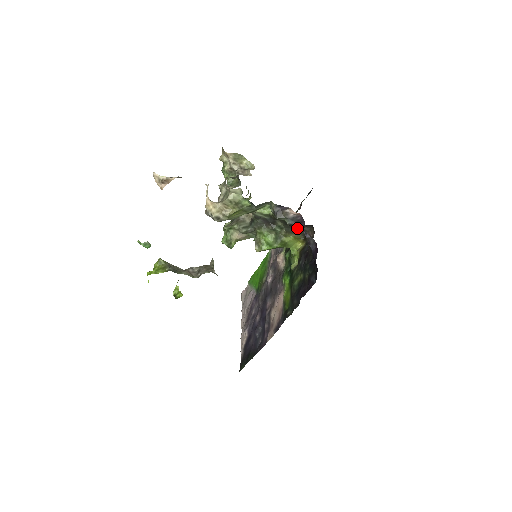
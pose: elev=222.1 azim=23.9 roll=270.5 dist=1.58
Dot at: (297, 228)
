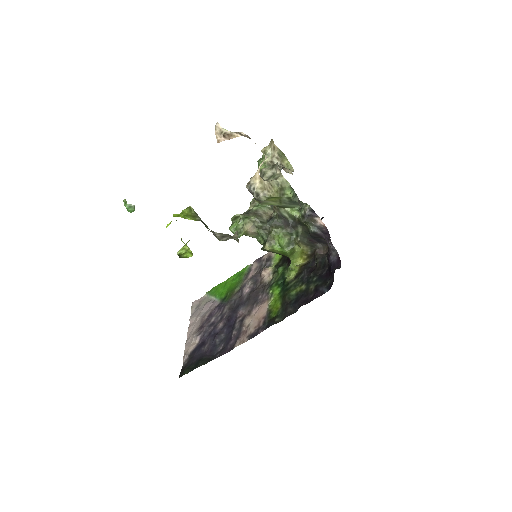
Dot at: (312, 241)
